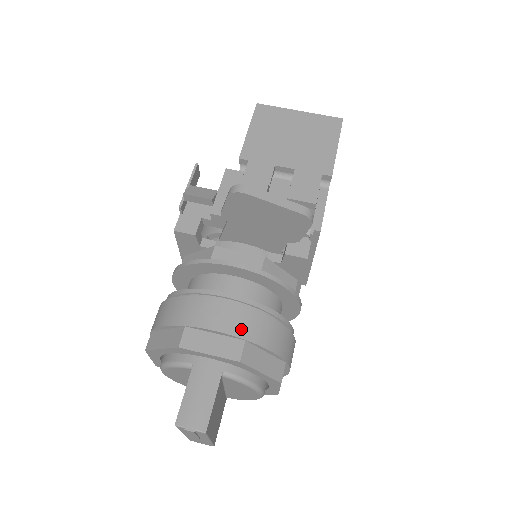
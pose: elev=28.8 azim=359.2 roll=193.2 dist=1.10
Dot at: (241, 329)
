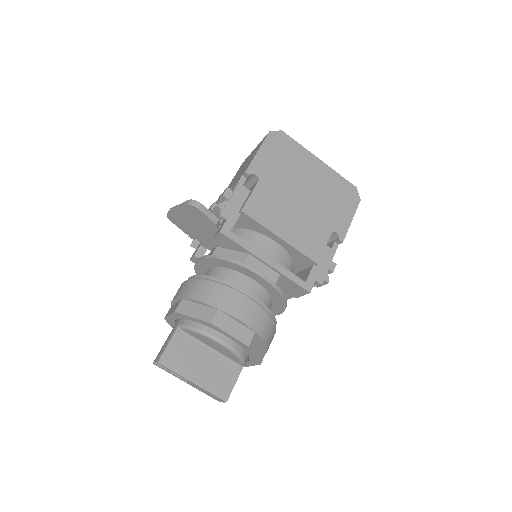
Dot at: (182, 293)
